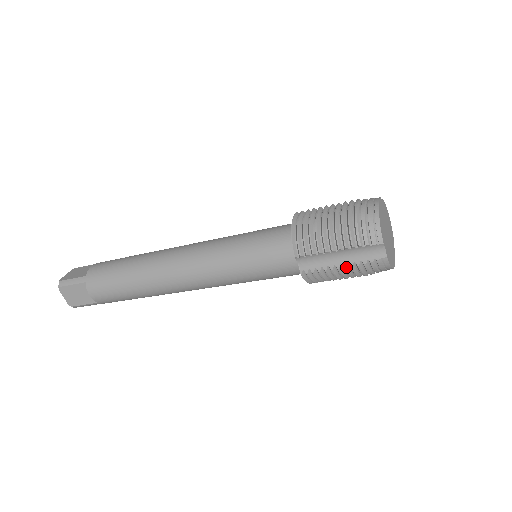
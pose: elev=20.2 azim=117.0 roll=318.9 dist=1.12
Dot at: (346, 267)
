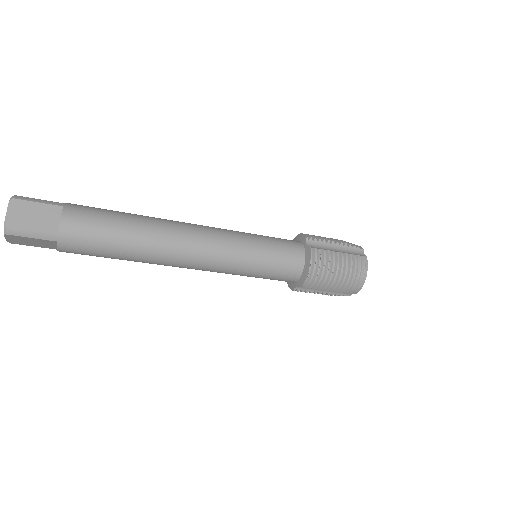
Dot at: (325, 294)
